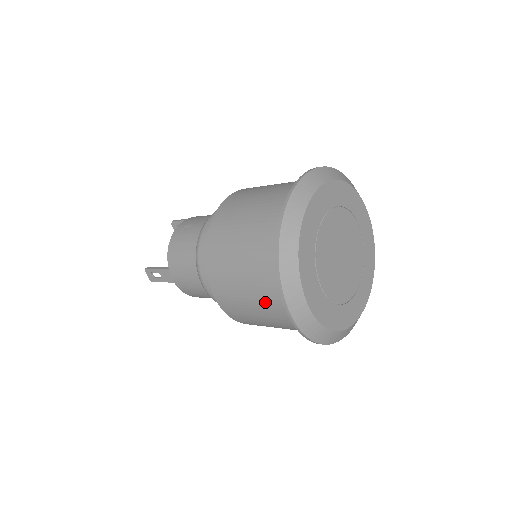
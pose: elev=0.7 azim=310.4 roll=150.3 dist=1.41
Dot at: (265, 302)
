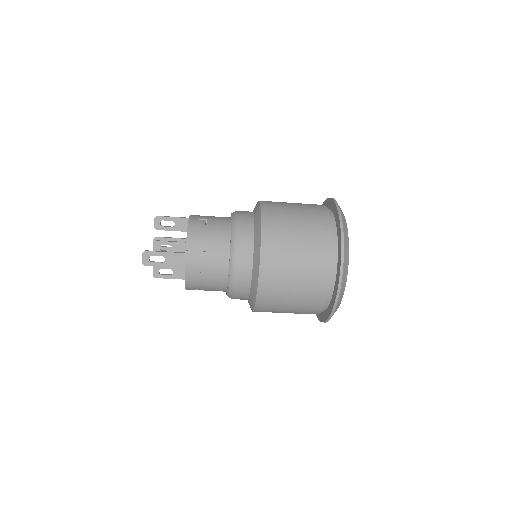
Dot at: (312, 279)
